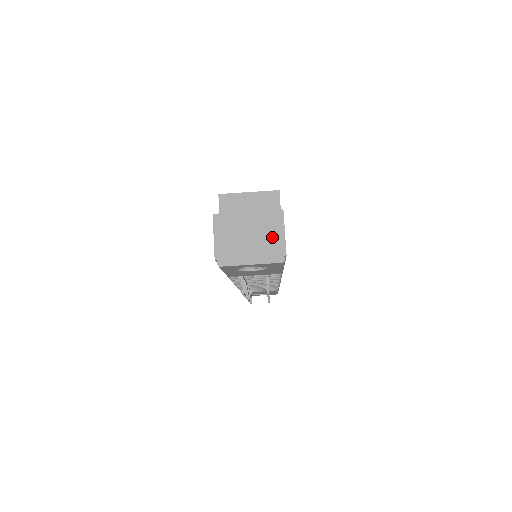
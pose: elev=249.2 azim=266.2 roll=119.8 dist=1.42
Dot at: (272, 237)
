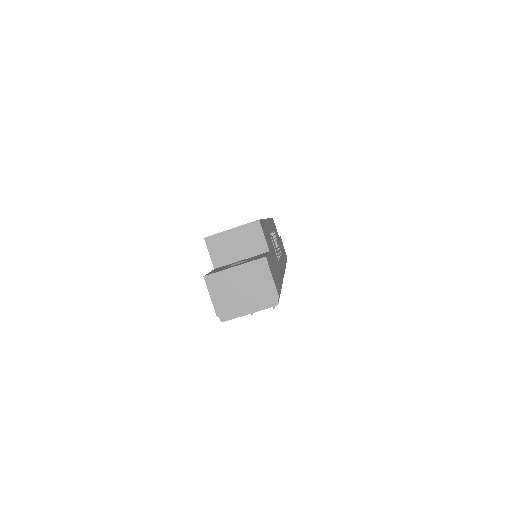
Dot at: (262, 285)
